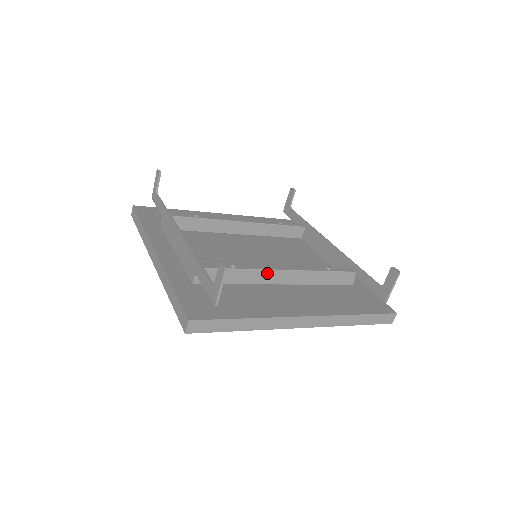
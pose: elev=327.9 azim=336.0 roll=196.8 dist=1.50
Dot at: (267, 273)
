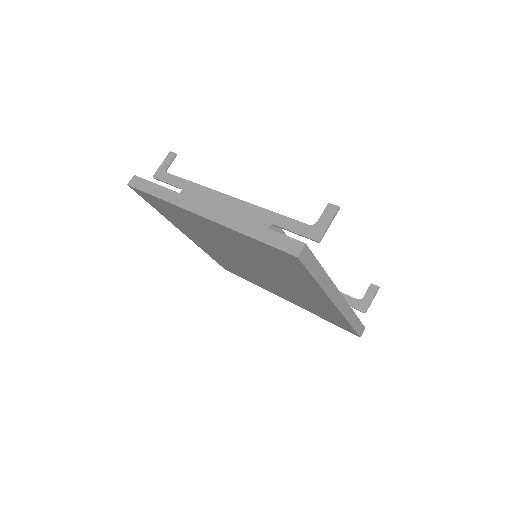
Dot at: occluded
